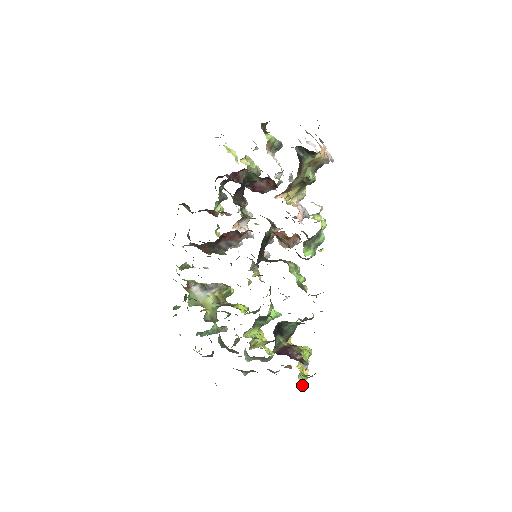
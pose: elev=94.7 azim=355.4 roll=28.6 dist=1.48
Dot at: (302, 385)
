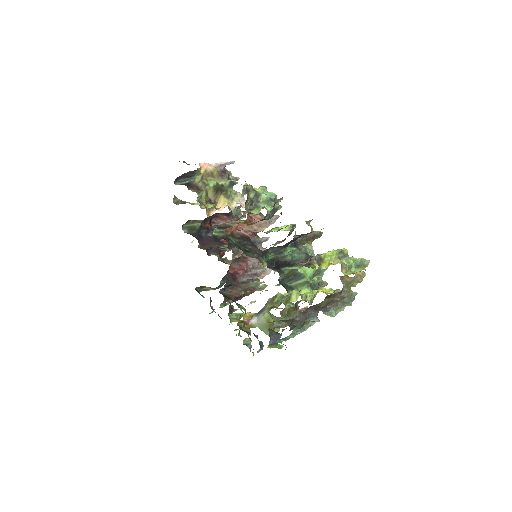
Dot at: (351, 273)
